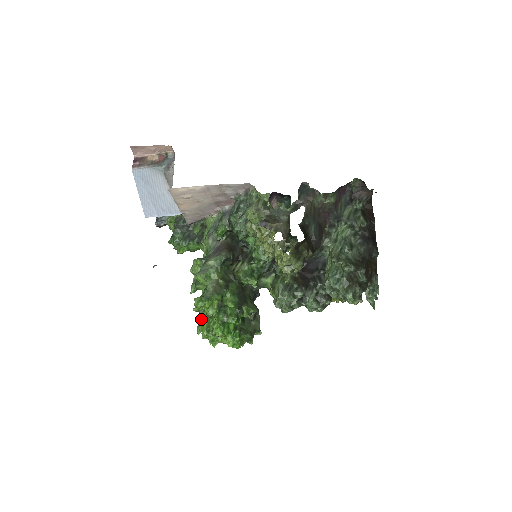
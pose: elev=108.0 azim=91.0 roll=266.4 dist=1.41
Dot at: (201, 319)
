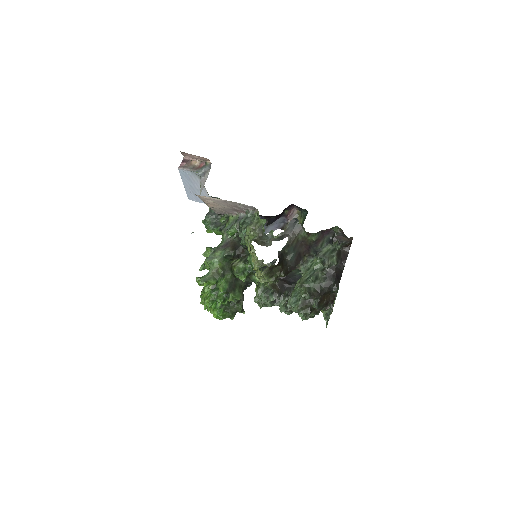
Dot at: (203, 290)
